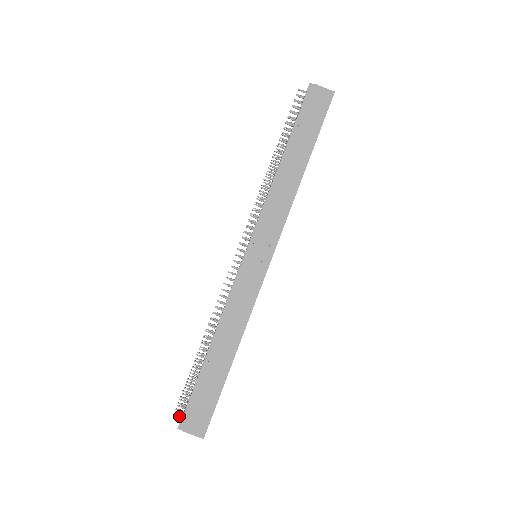
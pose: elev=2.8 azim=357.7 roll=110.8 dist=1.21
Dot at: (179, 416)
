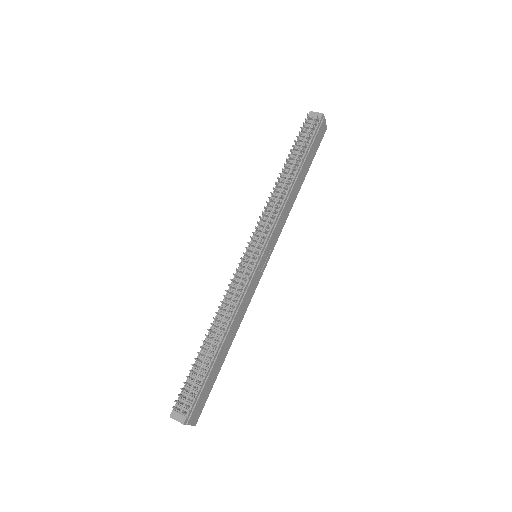
Dot at: (186, 412)
